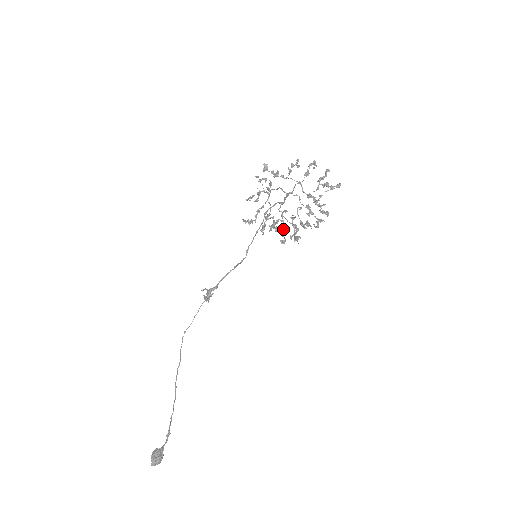
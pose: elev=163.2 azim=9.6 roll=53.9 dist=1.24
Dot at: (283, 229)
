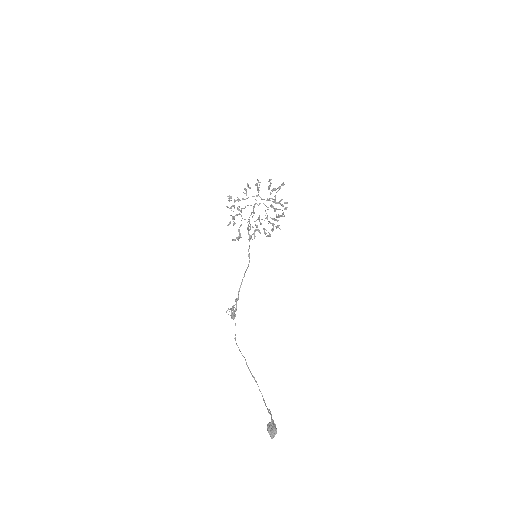
Dot at: (264, 229)
